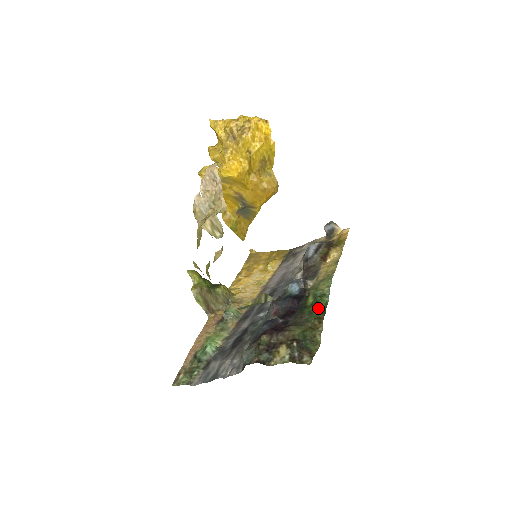
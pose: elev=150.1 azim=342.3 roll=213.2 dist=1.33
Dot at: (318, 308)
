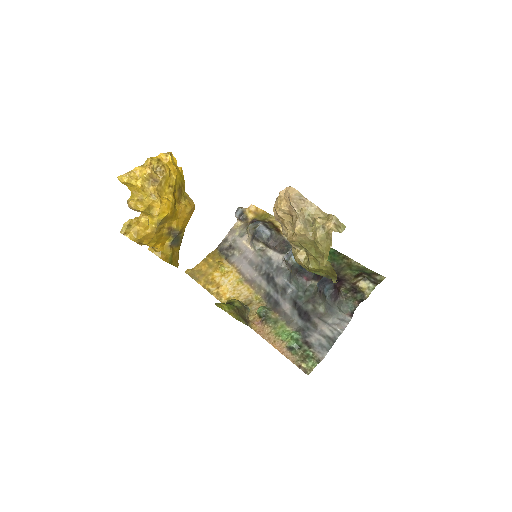
Dot at: (332, 254)
